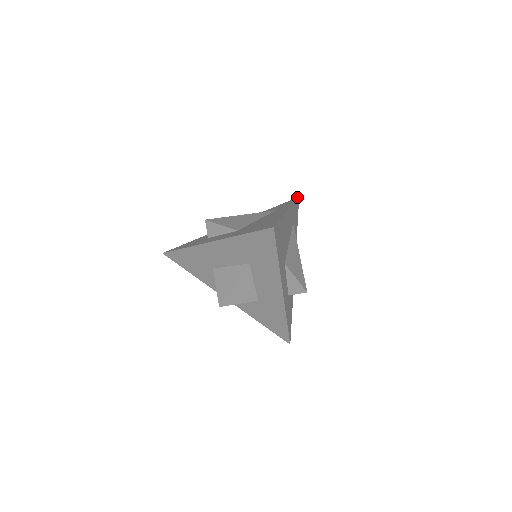
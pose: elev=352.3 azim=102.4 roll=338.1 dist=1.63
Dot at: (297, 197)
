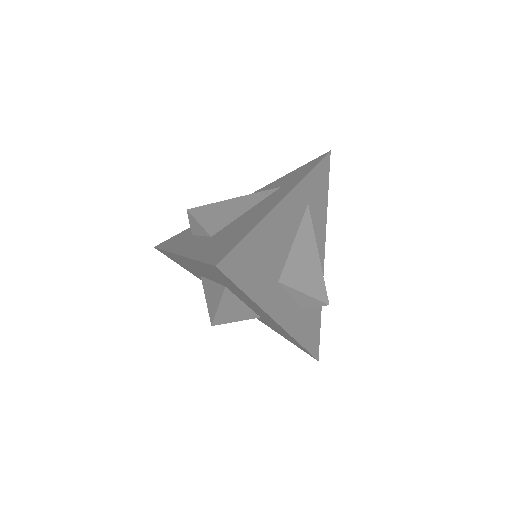
Dot at: occluded
